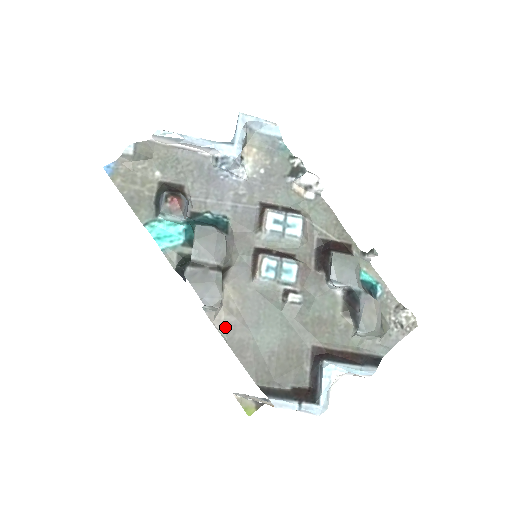
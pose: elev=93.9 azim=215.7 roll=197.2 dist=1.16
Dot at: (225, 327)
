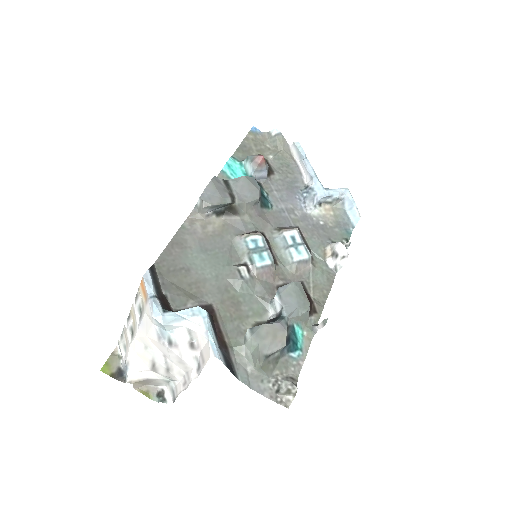
Dot at: (190, 226)
